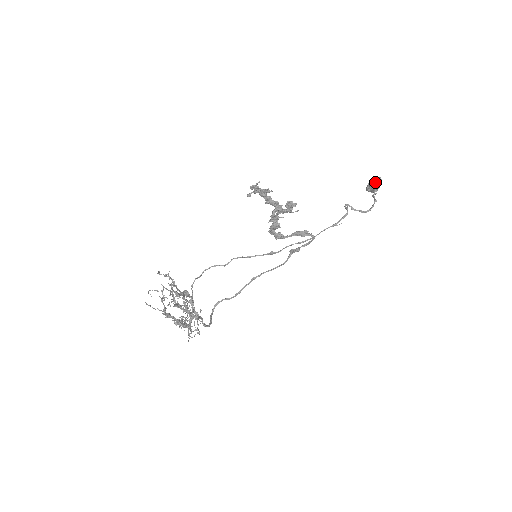
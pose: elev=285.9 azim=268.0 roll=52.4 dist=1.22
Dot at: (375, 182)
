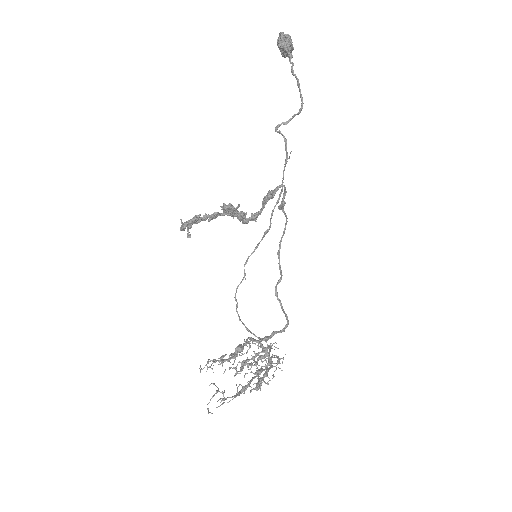
Dot at: (281, 45)
